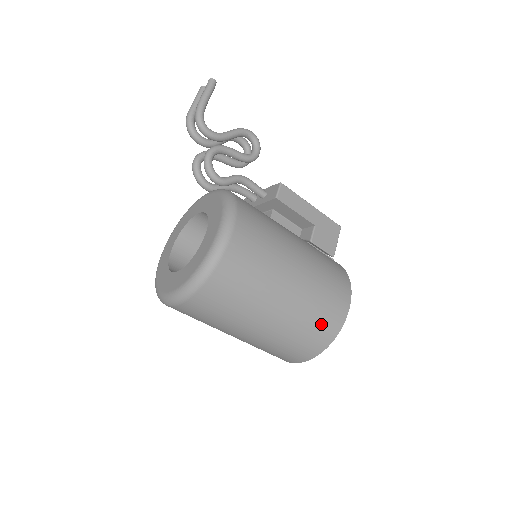
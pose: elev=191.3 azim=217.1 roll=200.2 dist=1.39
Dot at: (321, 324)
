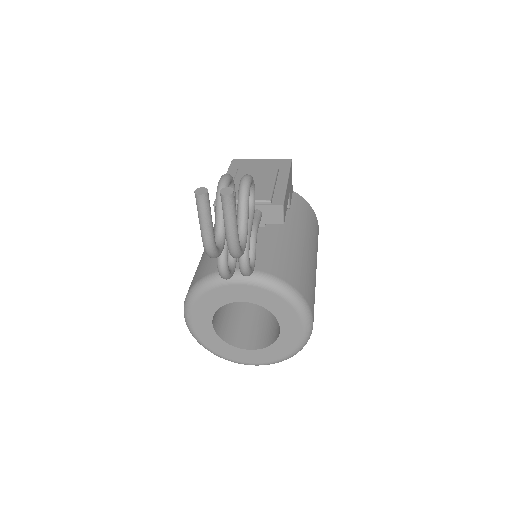
Dot at: occluded
